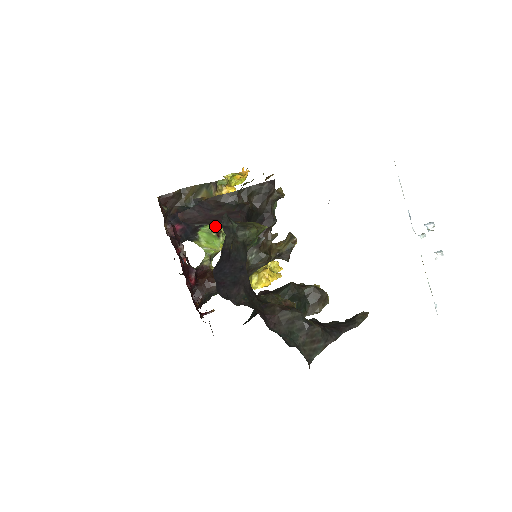
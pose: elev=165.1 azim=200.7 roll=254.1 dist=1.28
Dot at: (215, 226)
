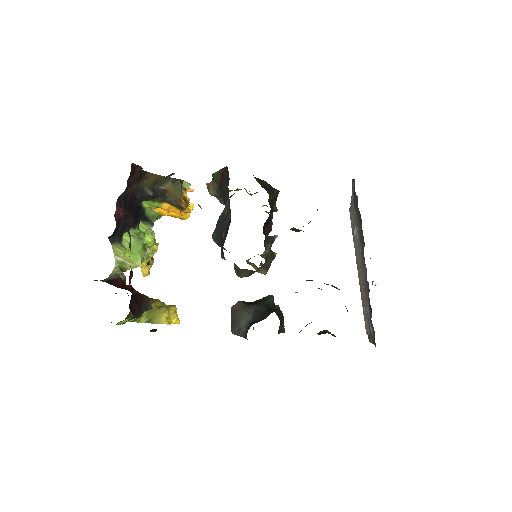
Dot at: (142, 234)
